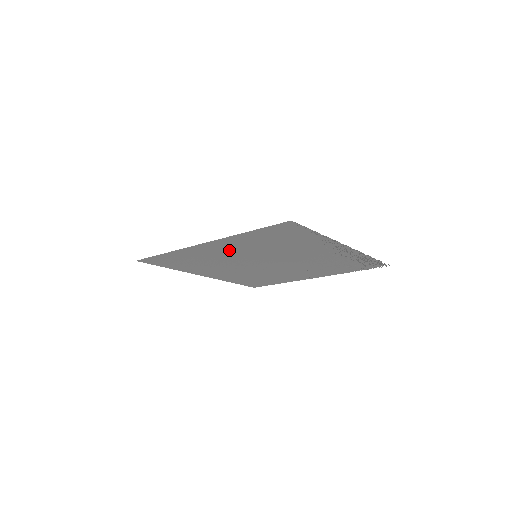
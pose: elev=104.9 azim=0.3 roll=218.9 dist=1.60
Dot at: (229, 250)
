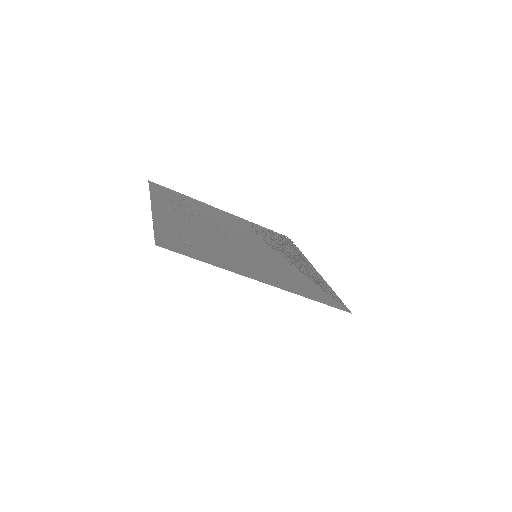
Dot at: (258, 268)
